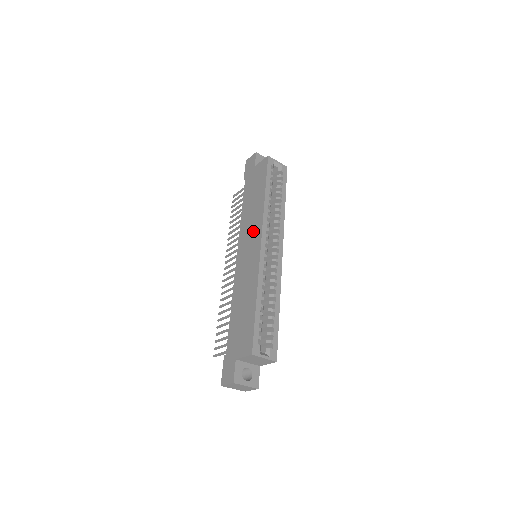
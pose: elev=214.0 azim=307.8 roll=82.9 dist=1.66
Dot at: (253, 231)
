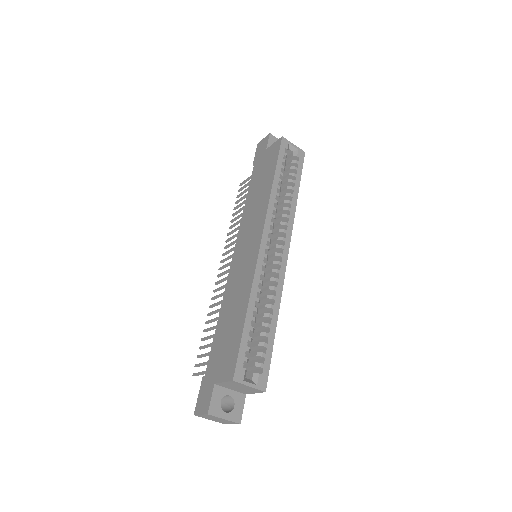
Dot at: (254, 225)
